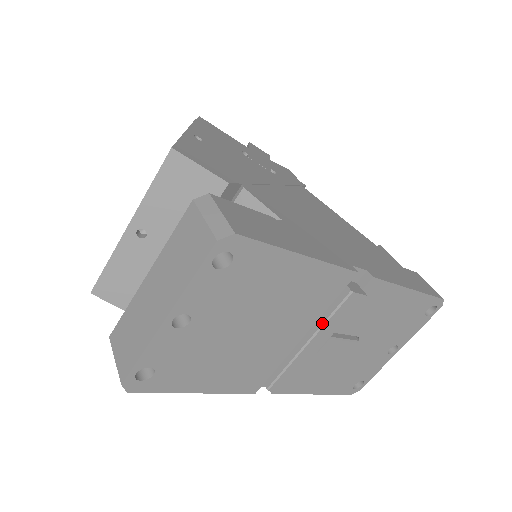
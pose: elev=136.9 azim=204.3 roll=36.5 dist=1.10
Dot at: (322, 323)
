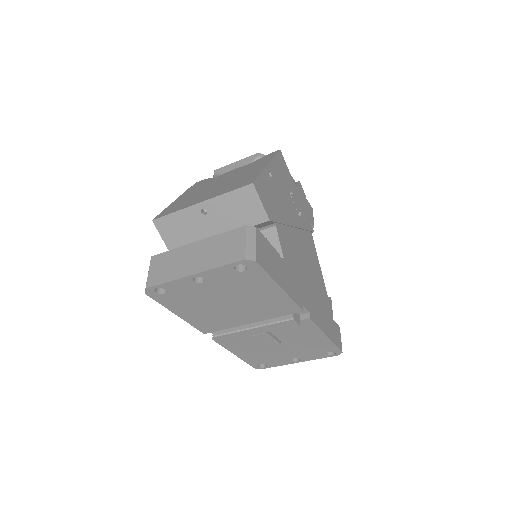
Dot at: (267, 323)
